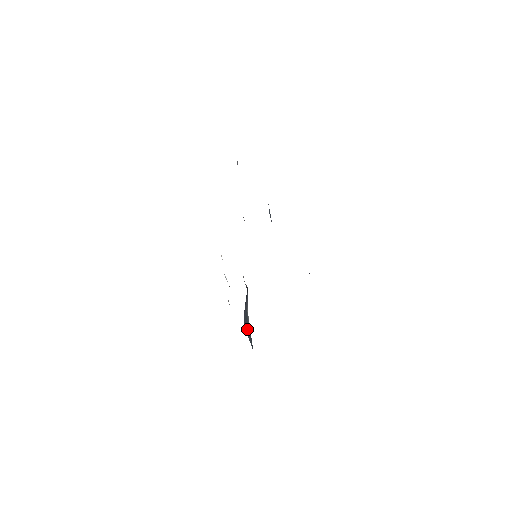
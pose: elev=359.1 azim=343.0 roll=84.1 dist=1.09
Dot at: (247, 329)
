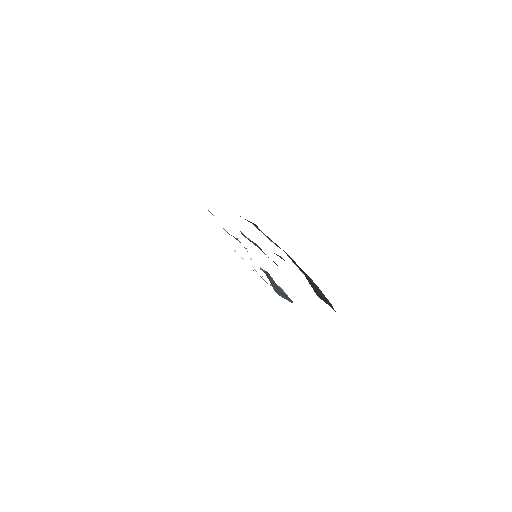
Dot at: (282, 295)
